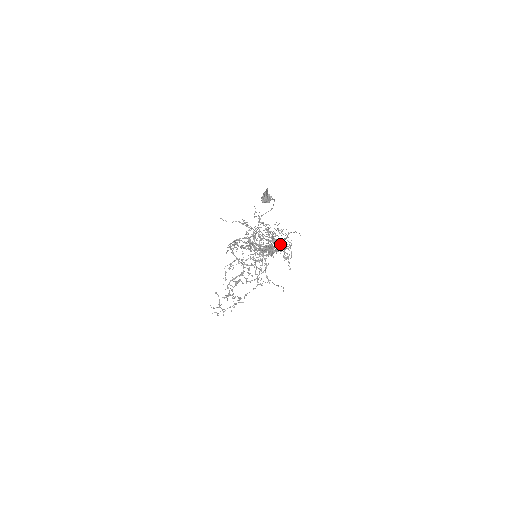
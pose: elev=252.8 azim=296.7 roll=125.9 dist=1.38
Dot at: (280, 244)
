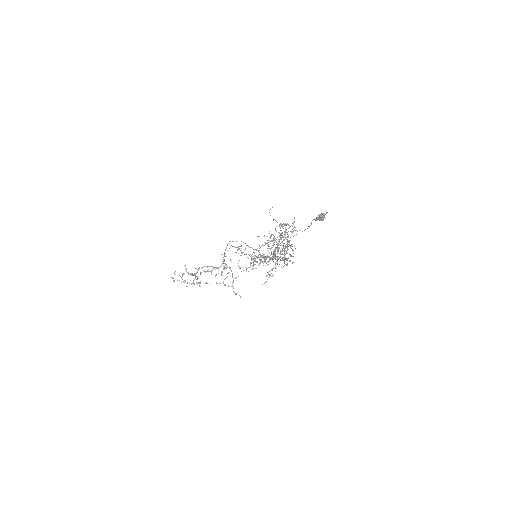
Dot at: occluded
